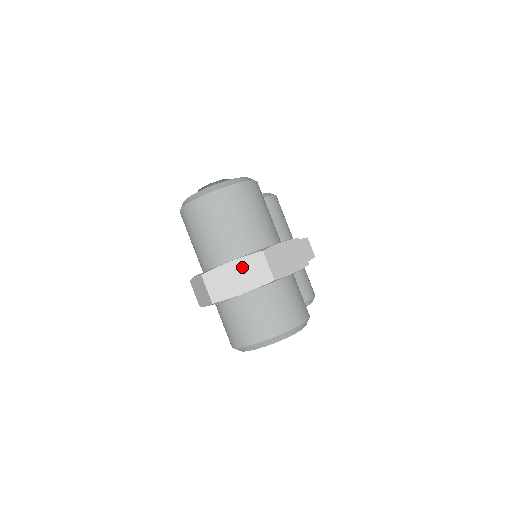
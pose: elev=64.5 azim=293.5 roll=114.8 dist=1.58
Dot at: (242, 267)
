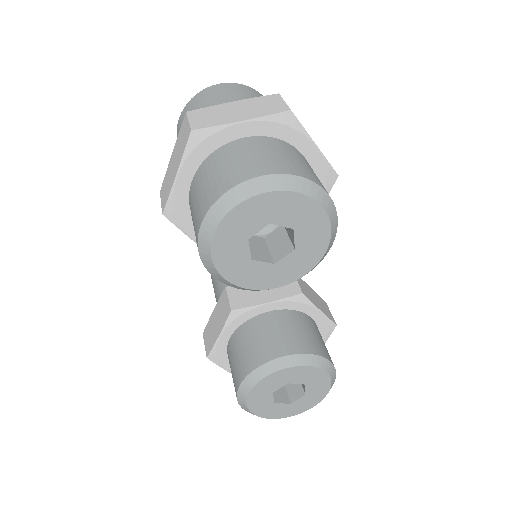
Dot at: (247, 104)
